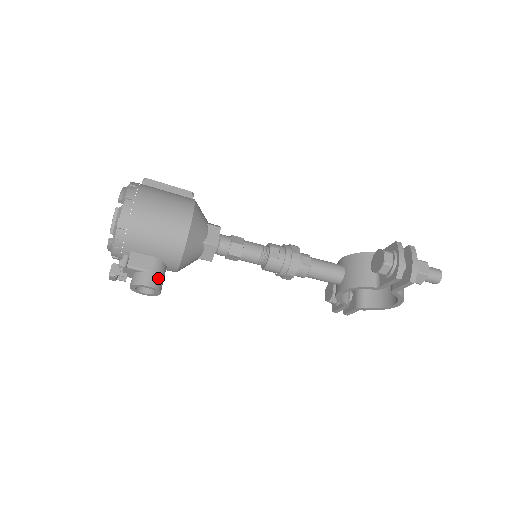
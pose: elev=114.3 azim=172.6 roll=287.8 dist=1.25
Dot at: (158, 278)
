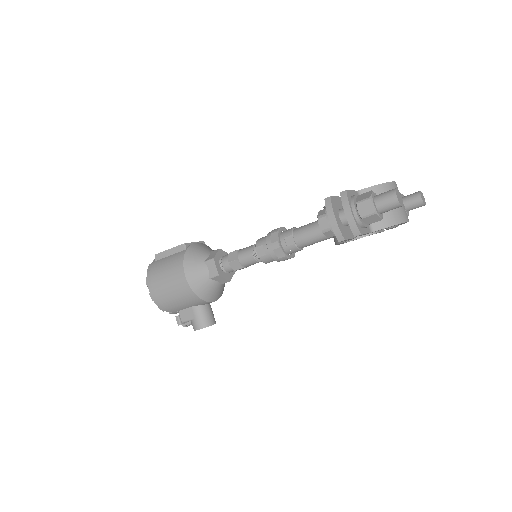
Dot at: (202, 319)
